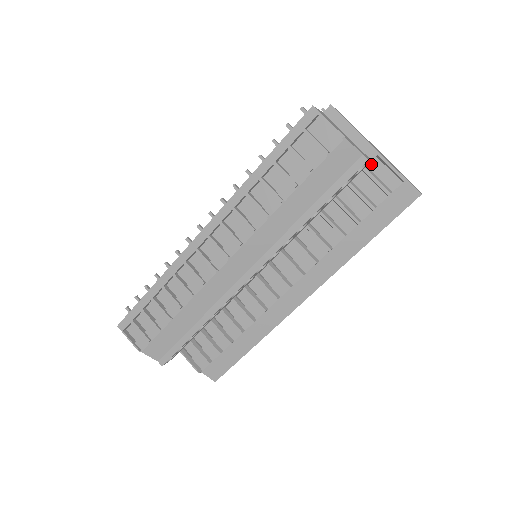
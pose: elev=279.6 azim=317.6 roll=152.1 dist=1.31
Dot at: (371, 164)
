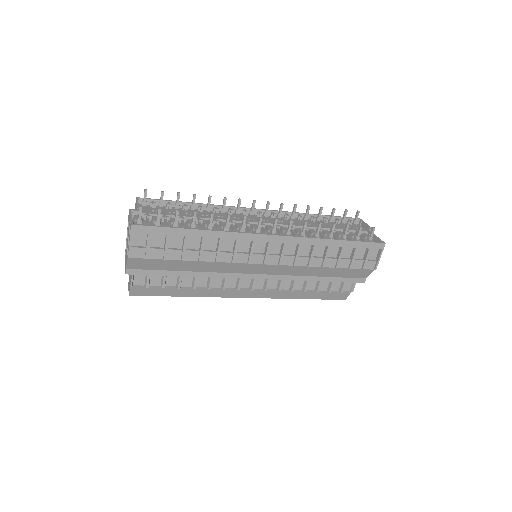
Dot at: occluded
